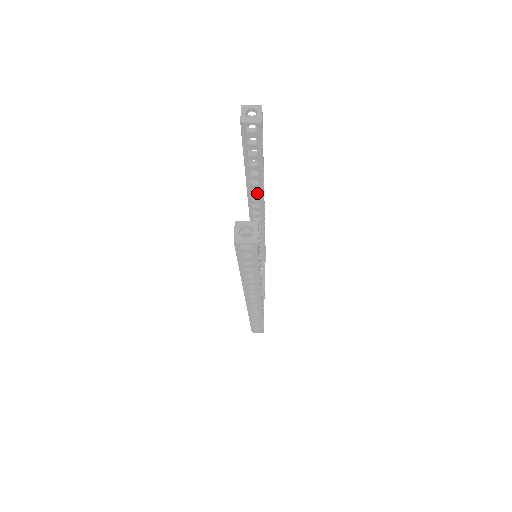
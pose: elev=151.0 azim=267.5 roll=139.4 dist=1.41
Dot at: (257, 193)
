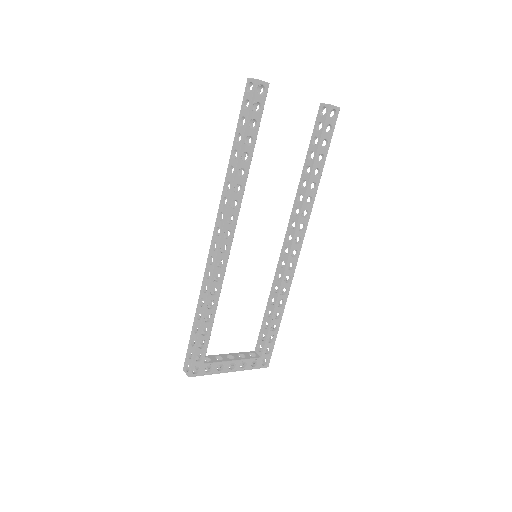
Dot at: (300, 203)
